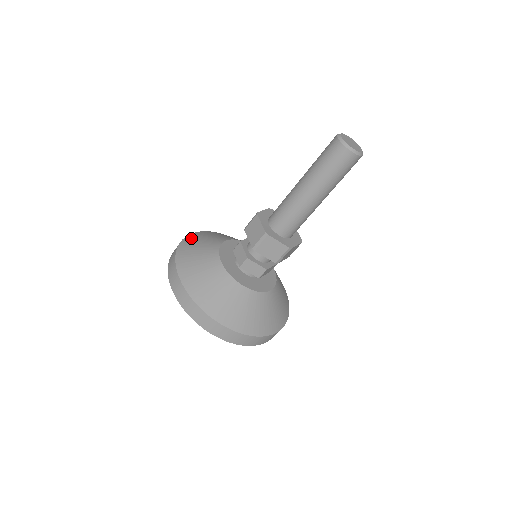
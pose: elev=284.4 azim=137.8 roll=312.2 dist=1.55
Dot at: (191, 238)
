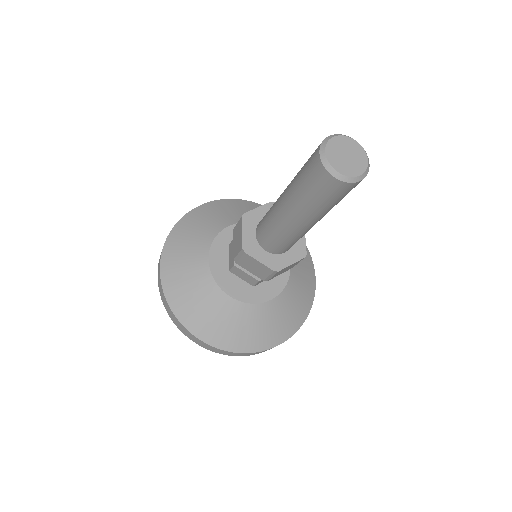
Dot at: (194, 215)
